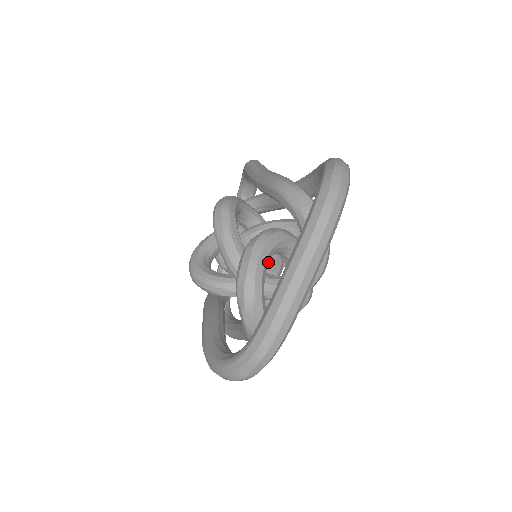
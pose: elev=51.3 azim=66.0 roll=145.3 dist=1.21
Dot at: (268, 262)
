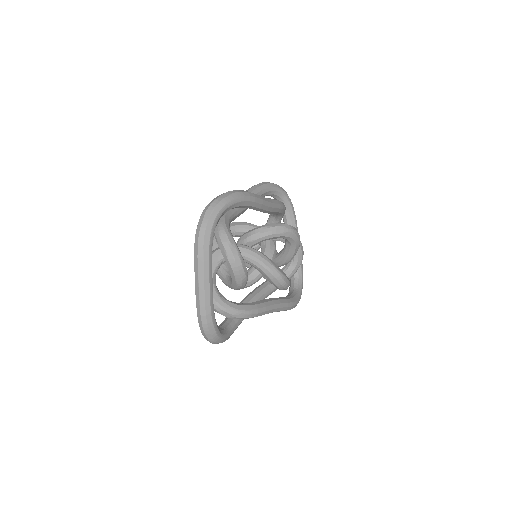
Dot at: (214, 271)
